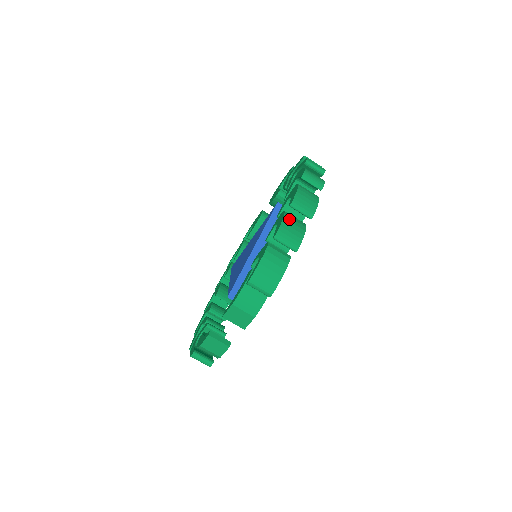
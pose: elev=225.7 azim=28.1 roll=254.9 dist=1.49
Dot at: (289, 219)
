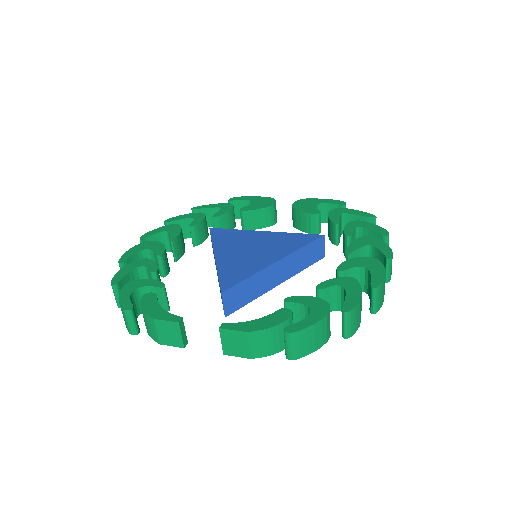
Dot at: occluded
